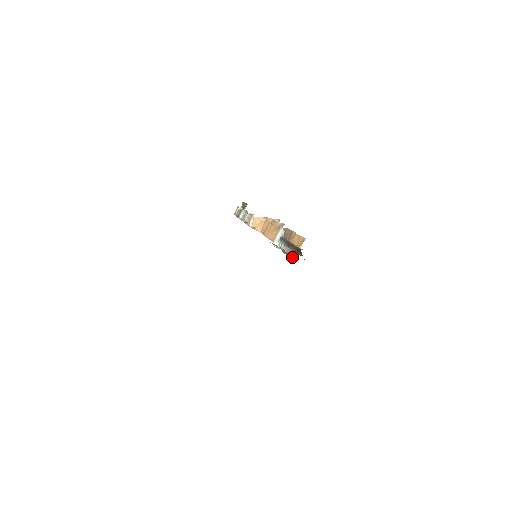
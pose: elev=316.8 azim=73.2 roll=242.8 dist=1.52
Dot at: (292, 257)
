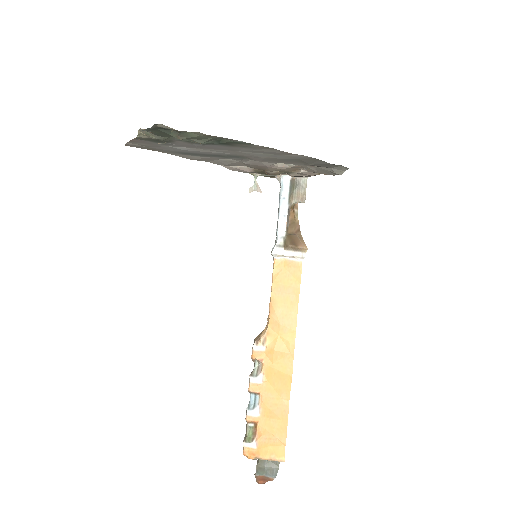
Dot at: (301, 247)
